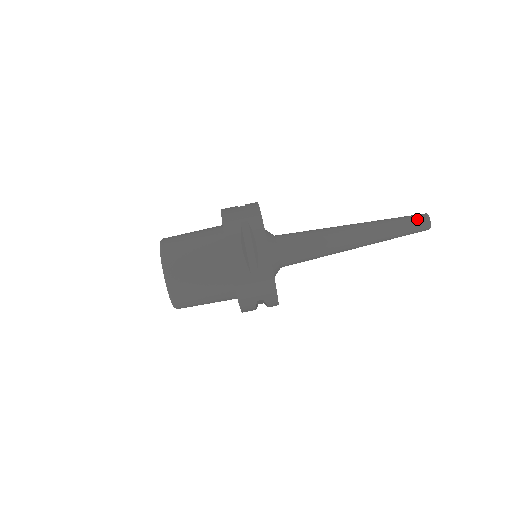
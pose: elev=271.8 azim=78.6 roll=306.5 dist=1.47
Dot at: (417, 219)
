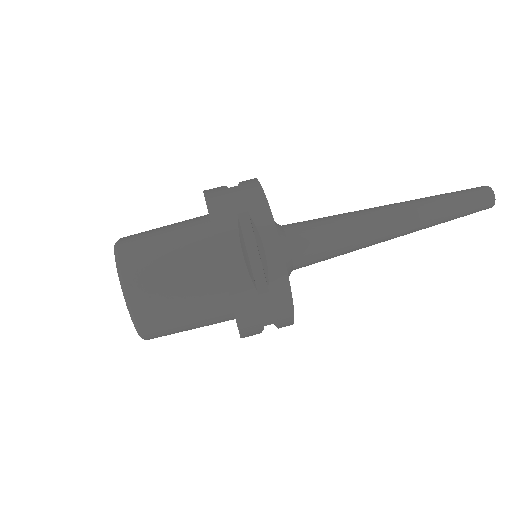
Dot at: (477, 195)
